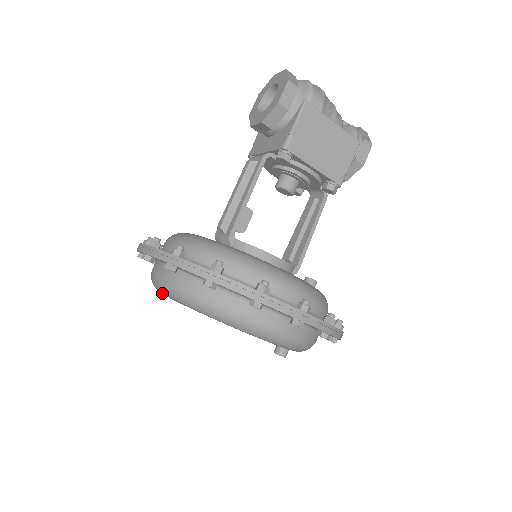
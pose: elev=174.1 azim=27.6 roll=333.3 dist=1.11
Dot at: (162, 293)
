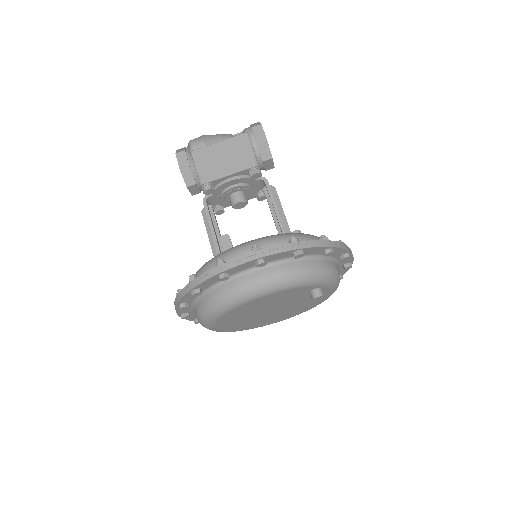
Dot at: (210, 328)
